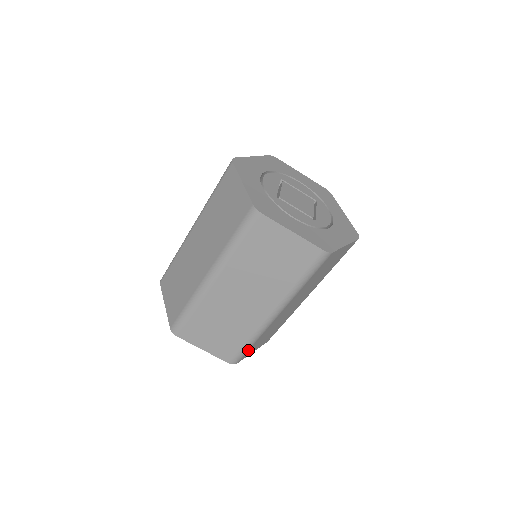
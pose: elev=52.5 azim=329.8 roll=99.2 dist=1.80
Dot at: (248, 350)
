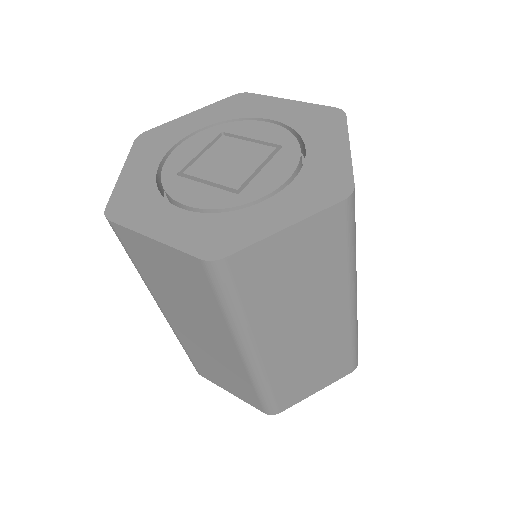
Dot at: (275, 398)
